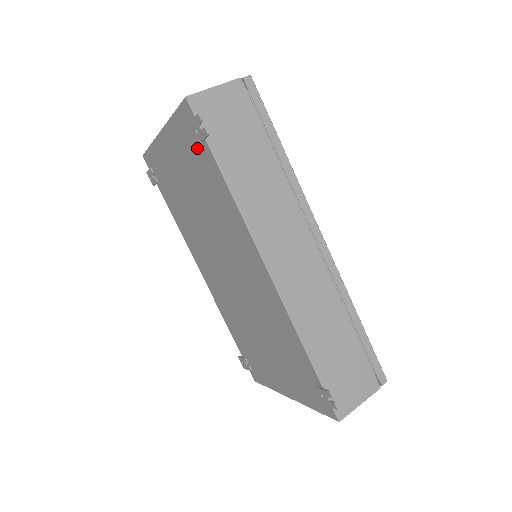
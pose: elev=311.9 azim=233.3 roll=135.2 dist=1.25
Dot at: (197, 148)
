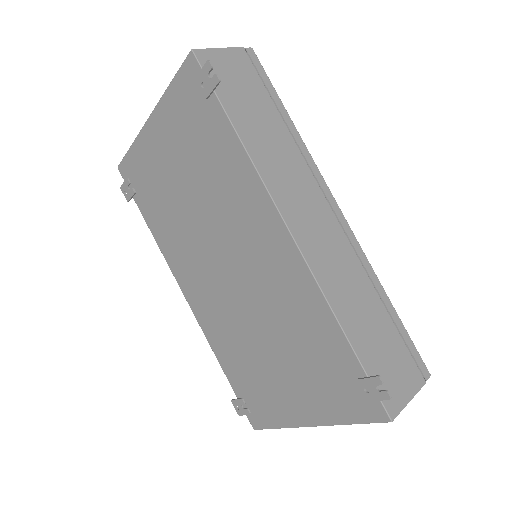
Dot at: (200, 110)
